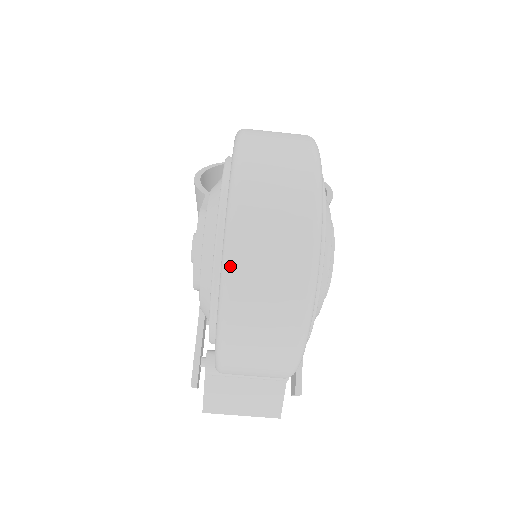
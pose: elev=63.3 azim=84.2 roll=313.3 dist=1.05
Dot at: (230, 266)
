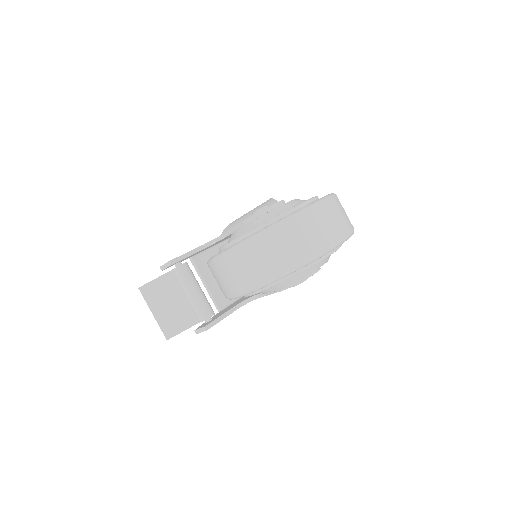
Dot at: (302, 213)
